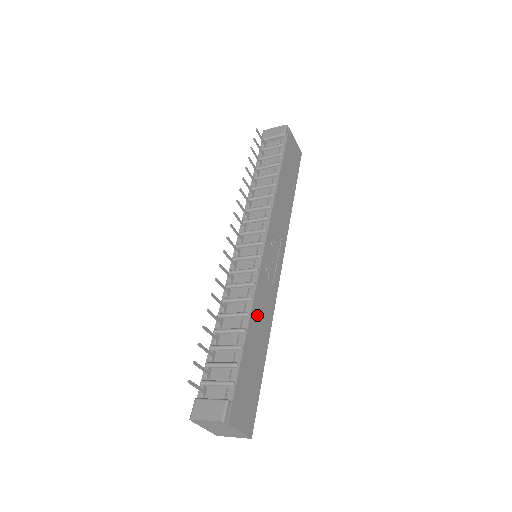
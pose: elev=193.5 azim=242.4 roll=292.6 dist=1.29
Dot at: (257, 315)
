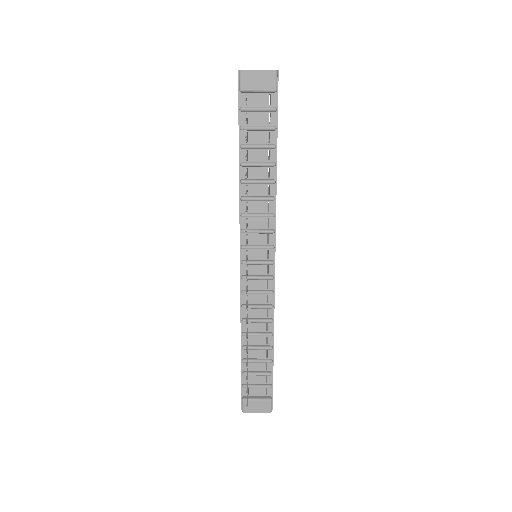
Dot at: occluded
